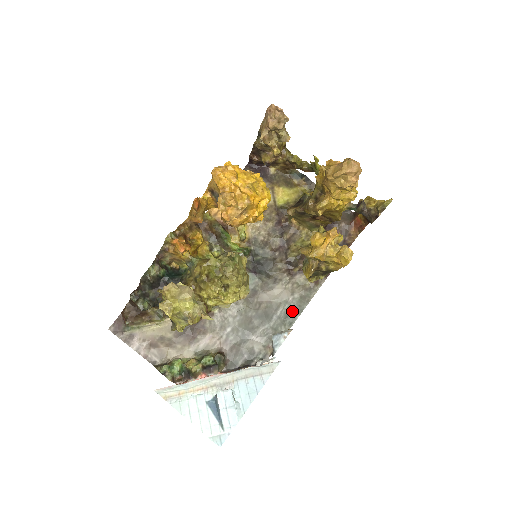
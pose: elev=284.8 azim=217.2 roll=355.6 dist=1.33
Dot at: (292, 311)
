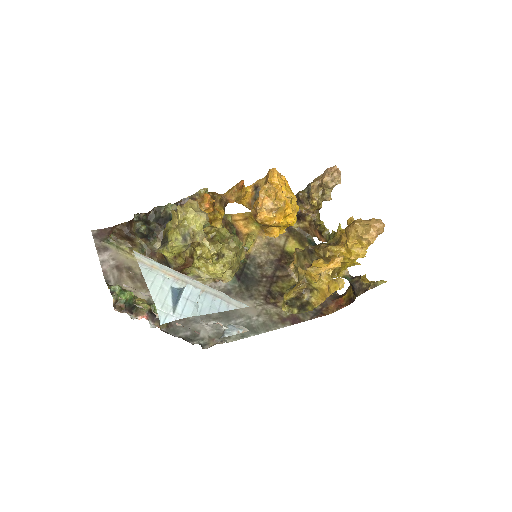
Dot at: (250, 327)
